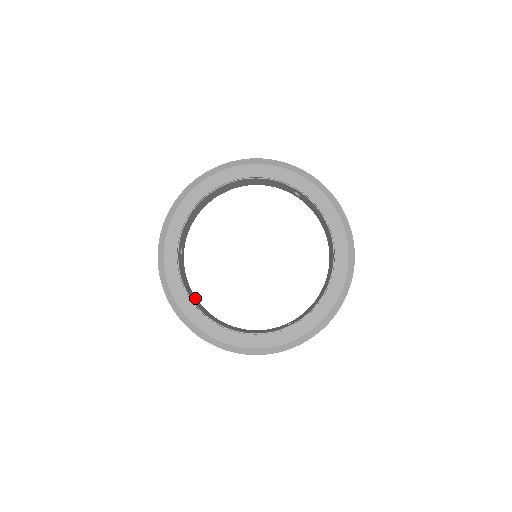
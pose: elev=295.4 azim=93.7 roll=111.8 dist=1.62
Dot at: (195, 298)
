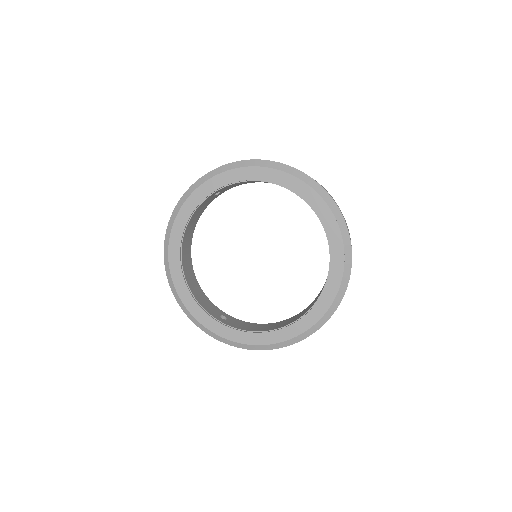
Dot at: (193, 229)
